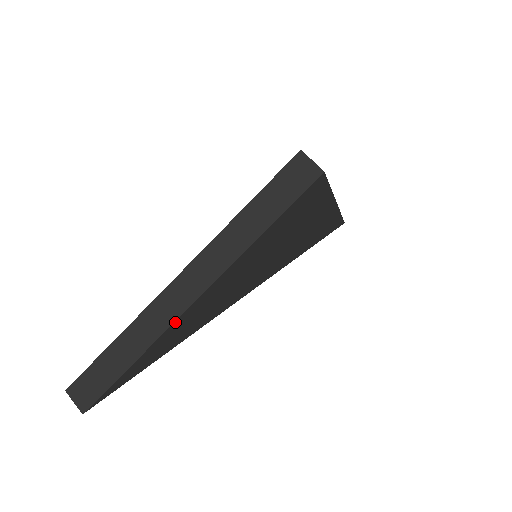
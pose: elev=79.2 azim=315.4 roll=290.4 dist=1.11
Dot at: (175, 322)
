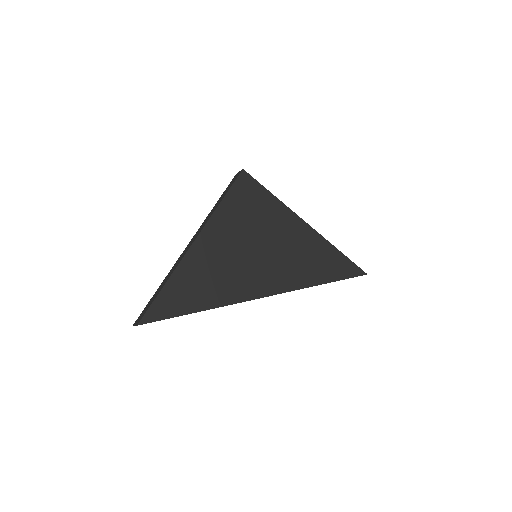
Dot at: (185, 257)
